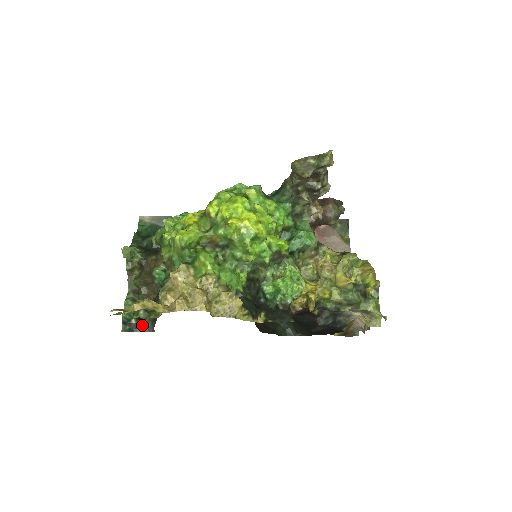
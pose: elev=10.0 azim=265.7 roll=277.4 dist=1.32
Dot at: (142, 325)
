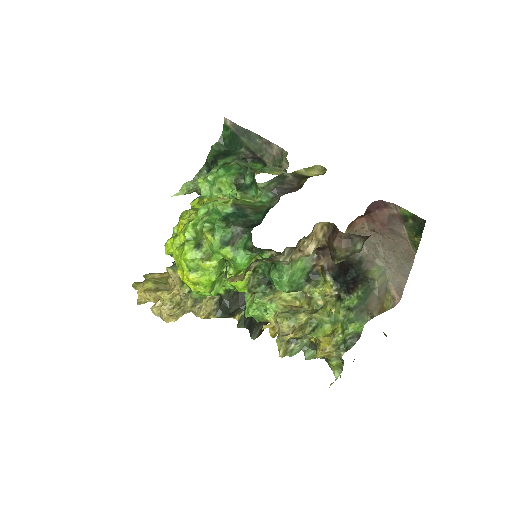
Dot at: occluded
